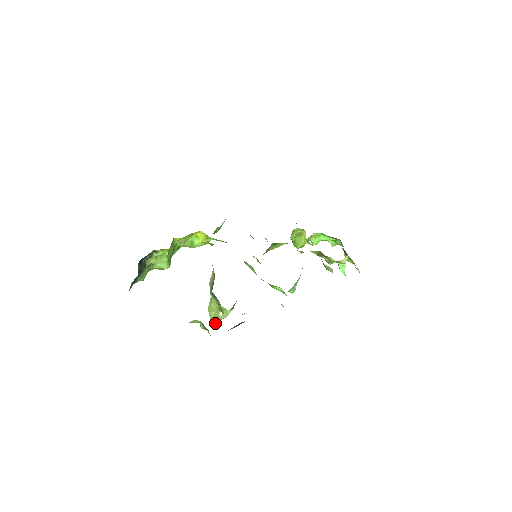
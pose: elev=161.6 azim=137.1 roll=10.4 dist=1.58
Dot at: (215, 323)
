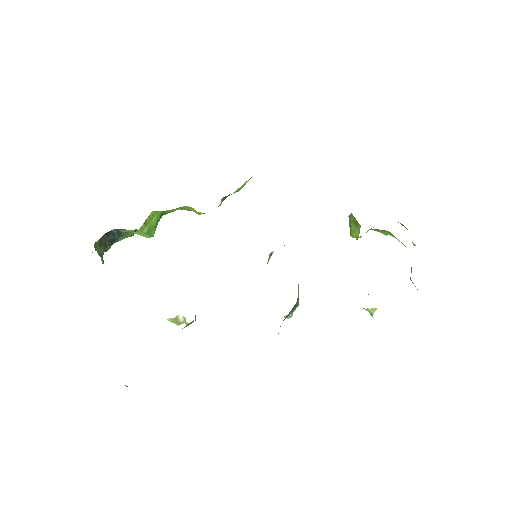
Dot at: (177, 324)
